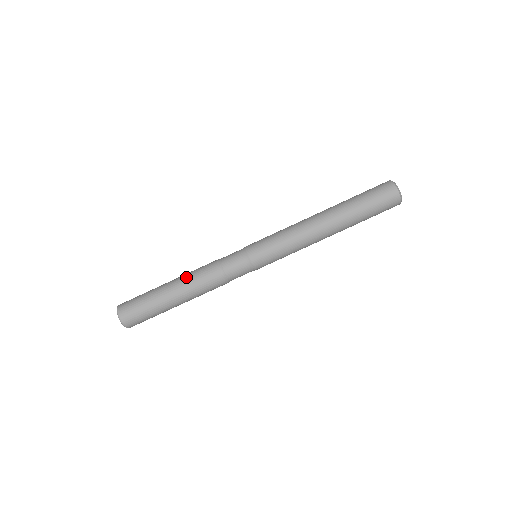
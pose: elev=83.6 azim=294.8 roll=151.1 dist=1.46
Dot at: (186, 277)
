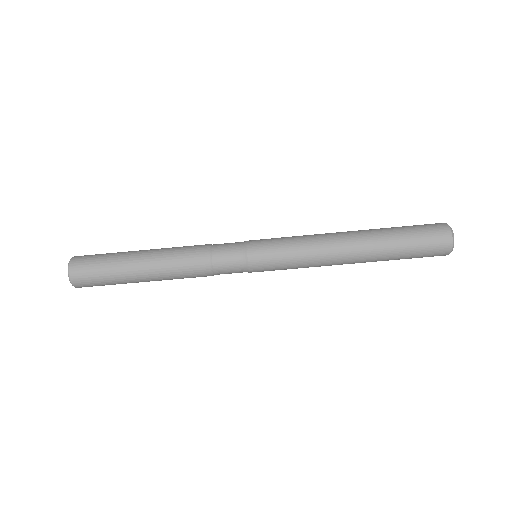
Dot at: (164, 263)
